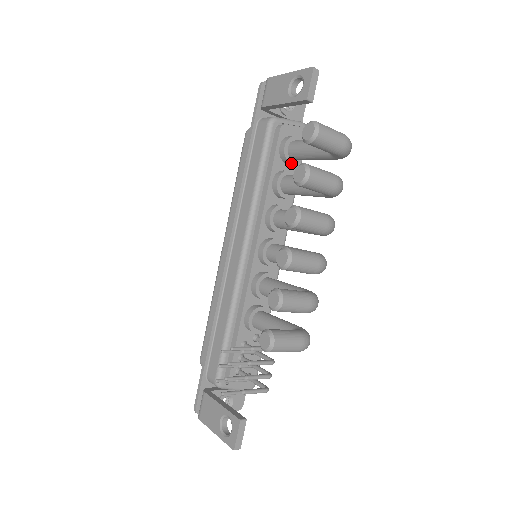
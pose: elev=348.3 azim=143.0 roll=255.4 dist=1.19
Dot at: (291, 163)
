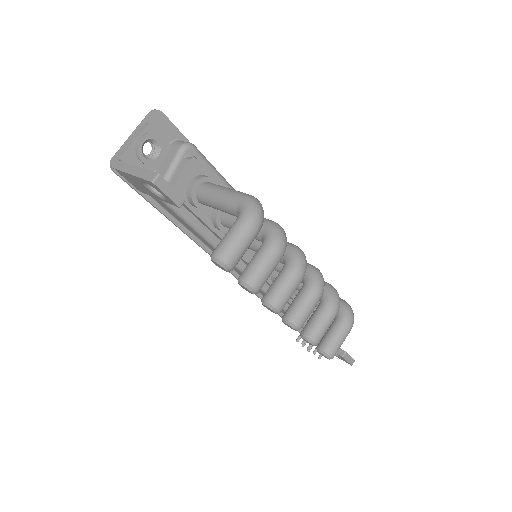
Dot at: occluded
